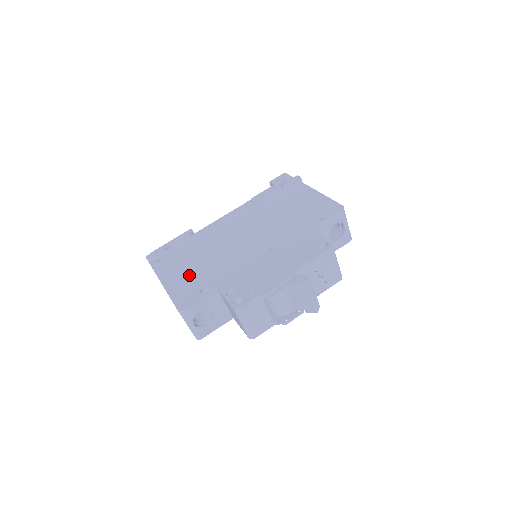
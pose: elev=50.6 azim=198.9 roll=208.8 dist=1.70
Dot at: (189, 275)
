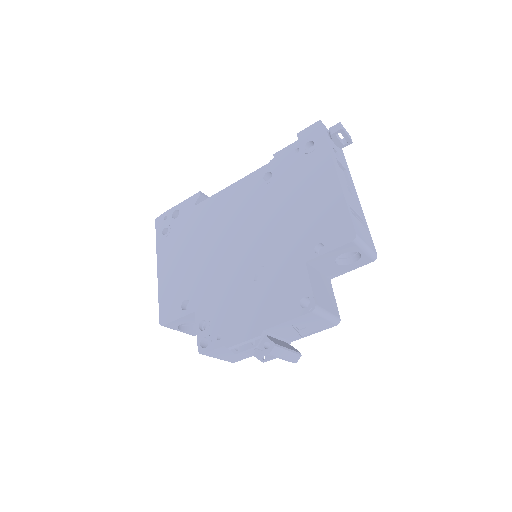
Dot at: (179, 274)
